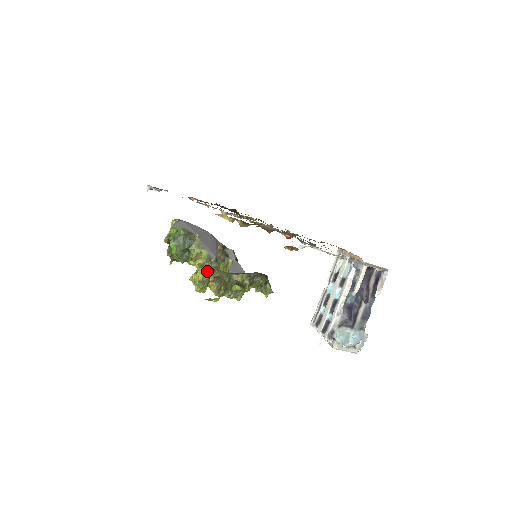
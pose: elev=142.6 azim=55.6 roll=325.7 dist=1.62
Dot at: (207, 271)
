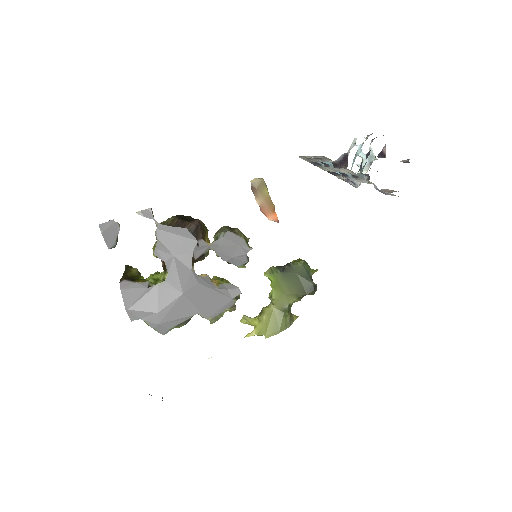
Dot at: occluded
